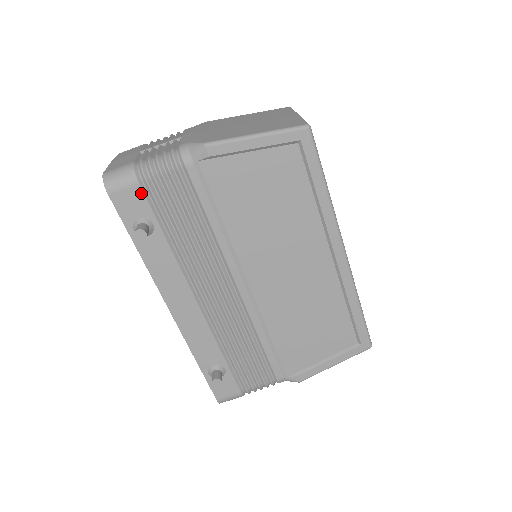
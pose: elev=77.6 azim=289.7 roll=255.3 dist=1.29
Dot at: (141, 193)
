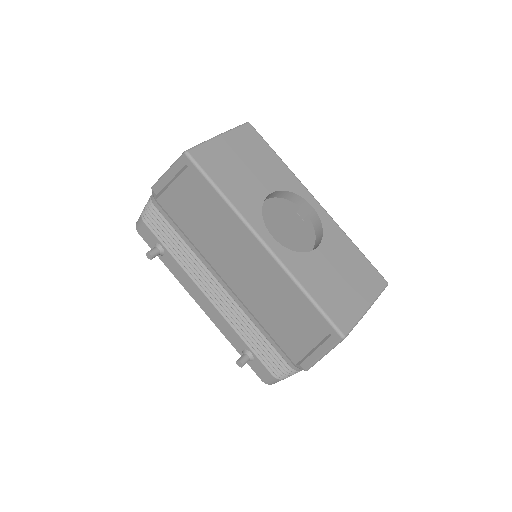
Dot at: (148, 228)
